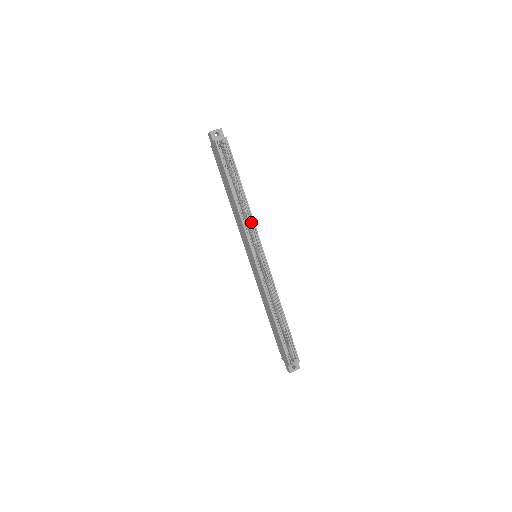
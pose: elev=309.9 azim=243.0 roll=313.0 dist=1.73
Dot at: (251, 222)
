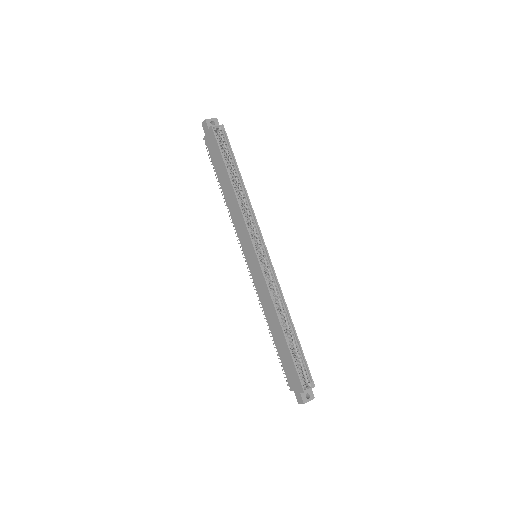
Dot at: (251, 214)
